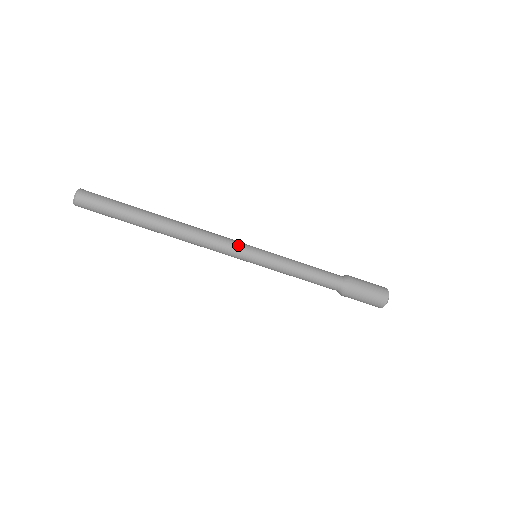
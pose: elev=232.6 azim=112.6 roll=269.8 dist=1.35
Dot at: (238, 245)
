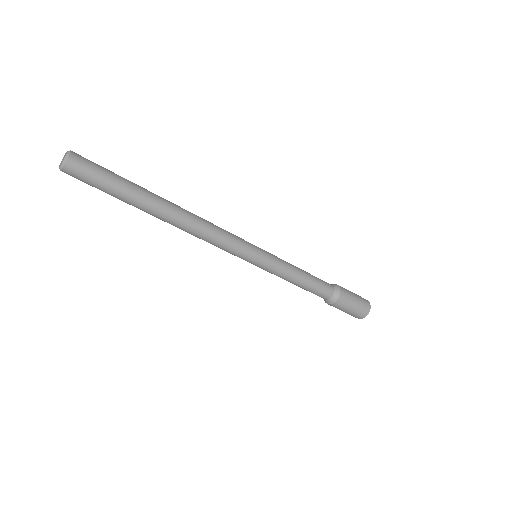
Dot at: (242, 240)
